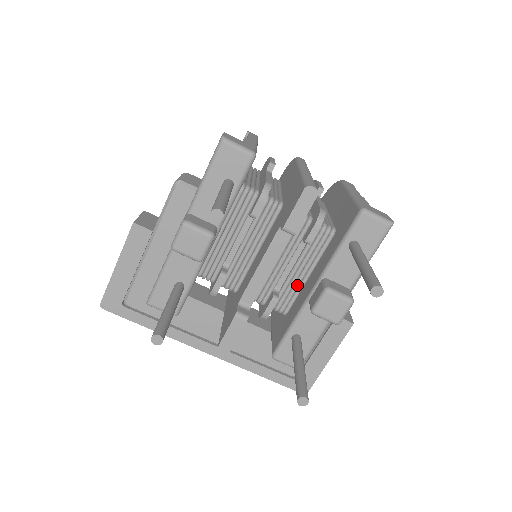
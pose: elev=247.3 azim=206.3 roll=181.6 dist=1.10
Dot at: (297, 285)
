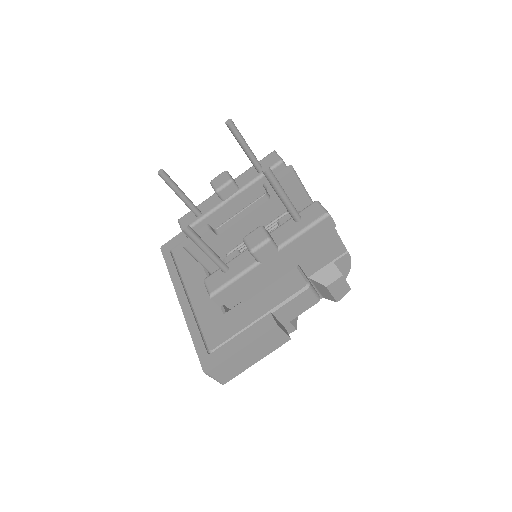
Dot at: occluded
